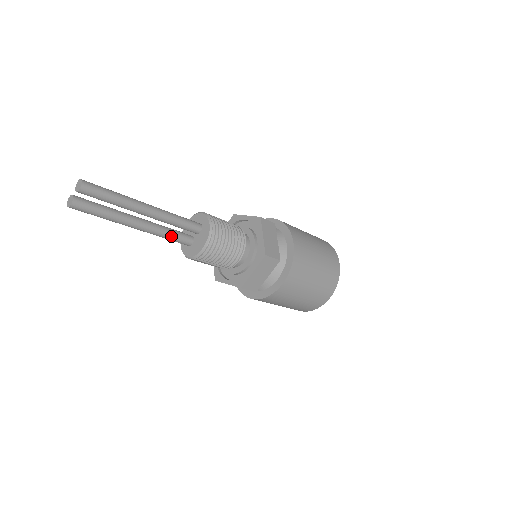
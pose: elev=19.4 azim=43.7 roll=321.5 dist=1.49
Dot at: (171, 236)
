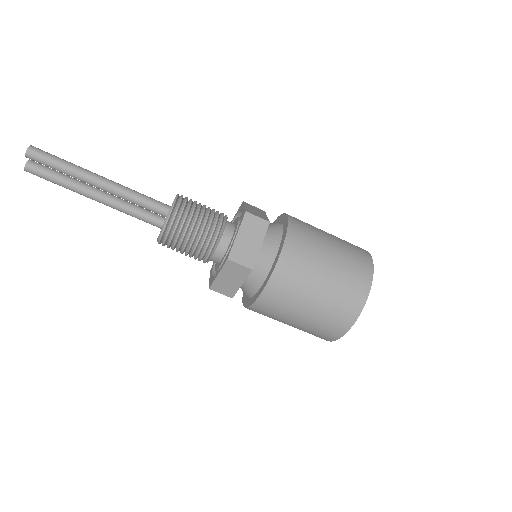
Dot at: (135, 215)
